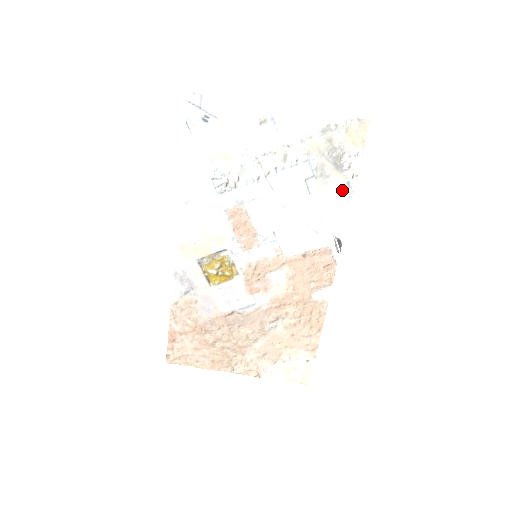
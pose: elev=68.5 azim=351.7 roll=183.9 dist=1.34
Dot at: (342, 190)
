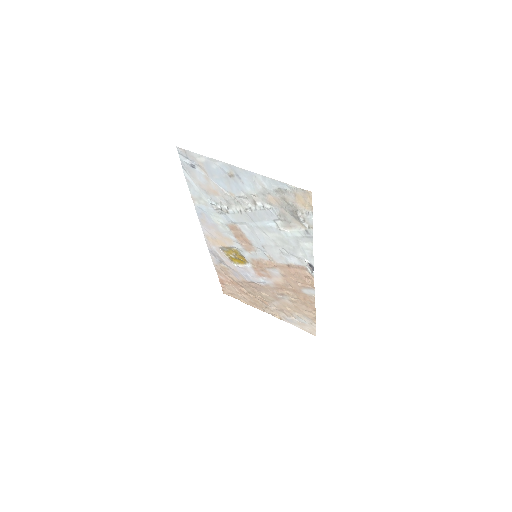
Dot at: (303, 234)
